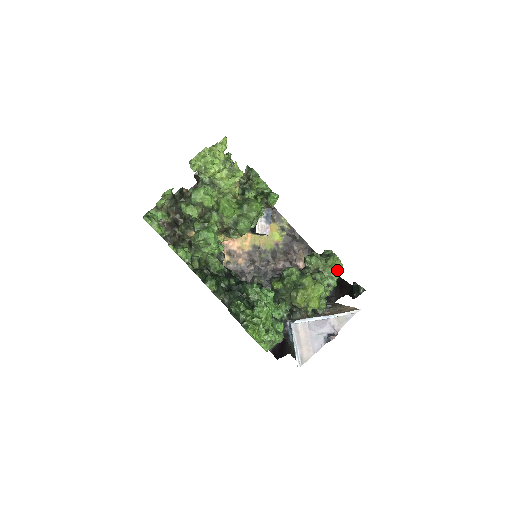
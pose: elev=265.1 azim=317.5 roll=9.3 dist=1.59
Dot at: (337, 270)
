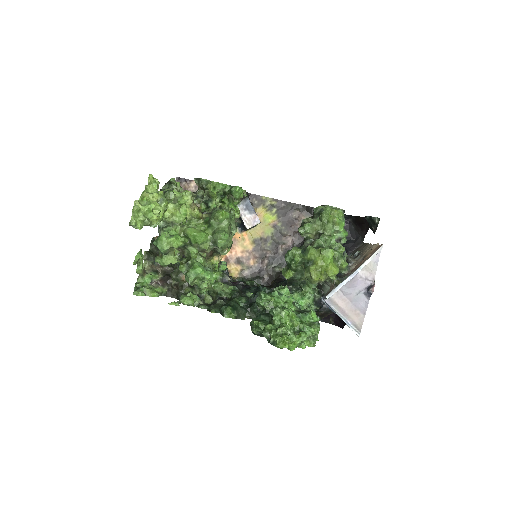
Dot at: (338, 220)
